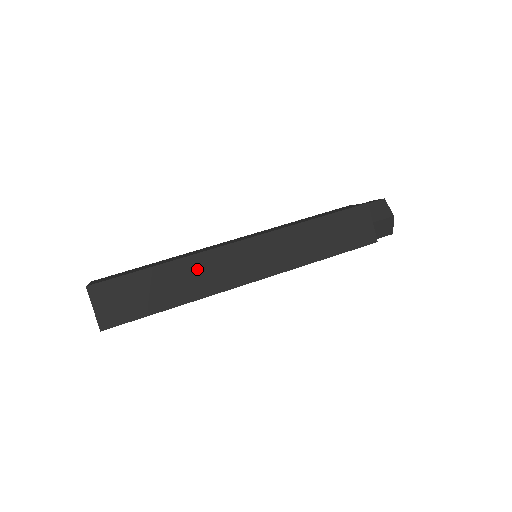
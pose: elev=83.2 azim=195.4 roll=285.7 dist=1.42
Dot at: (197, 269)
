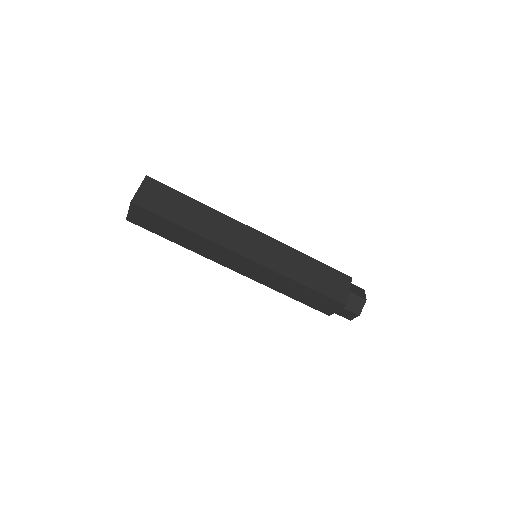
Dot at: (217, 221)
